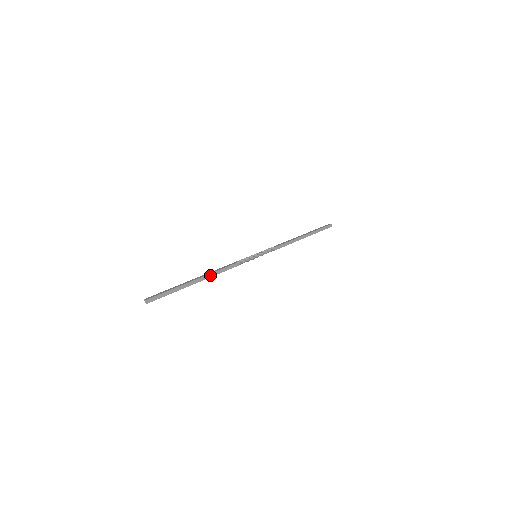
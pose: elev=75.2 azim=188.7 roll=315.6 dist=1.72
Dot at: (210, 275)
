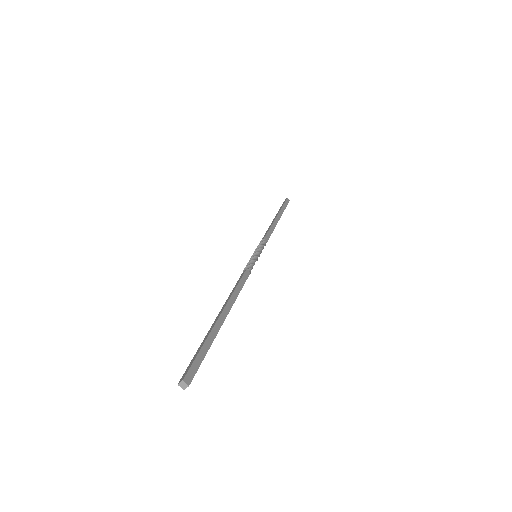
Dot at: (233, 303)
